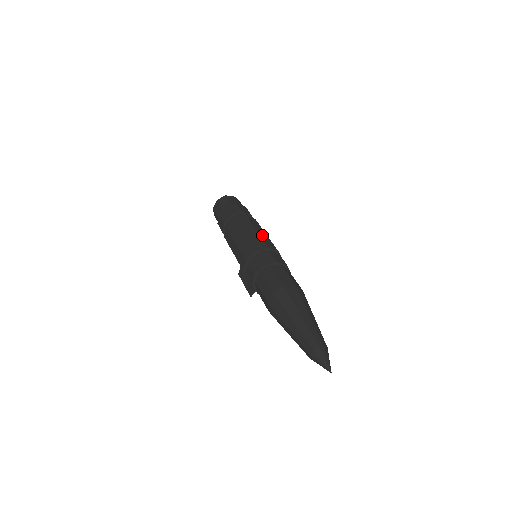
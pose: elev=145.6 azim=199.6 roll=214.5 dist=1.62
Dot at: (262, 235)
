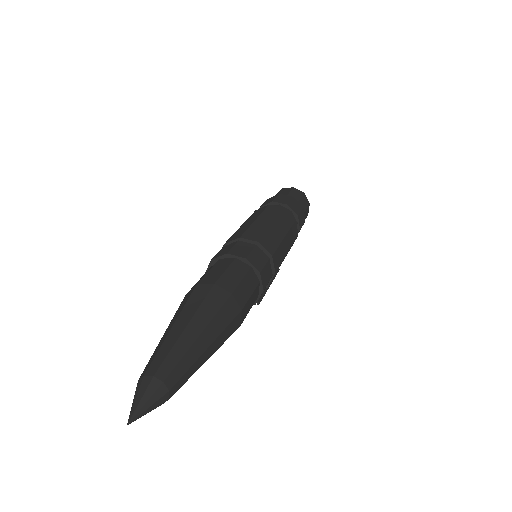
Dot at: (275, 231)
